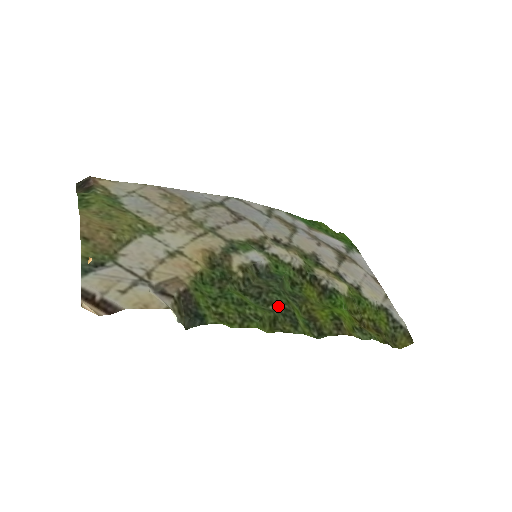
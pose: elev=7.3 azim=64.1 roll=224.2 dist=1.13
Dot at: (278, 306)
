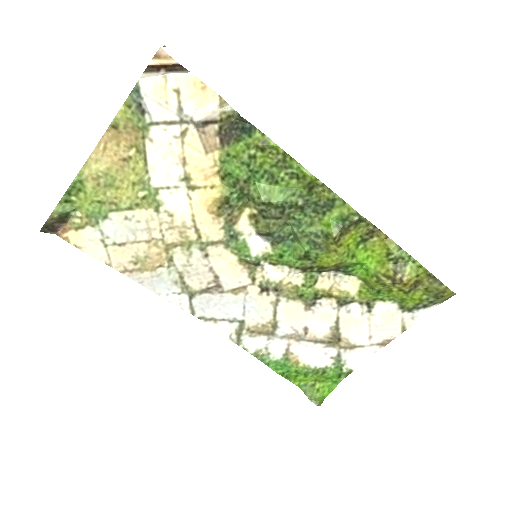
Dot at: (305, 208)
